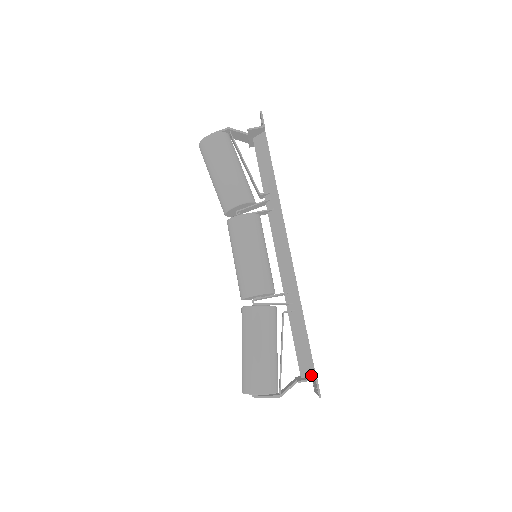
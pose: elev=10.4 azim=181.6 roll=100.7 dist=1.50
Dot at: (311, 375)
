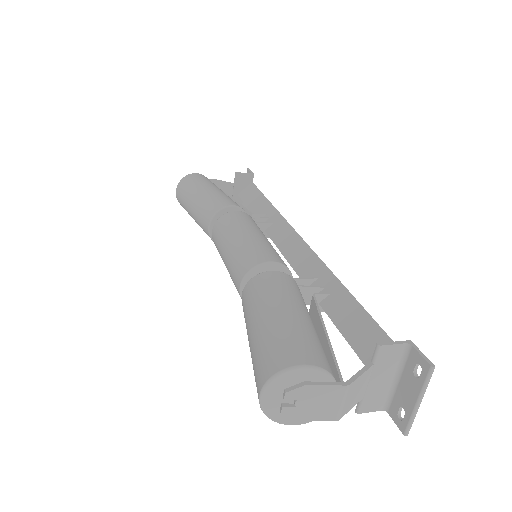
Dot at: (394, 357)
